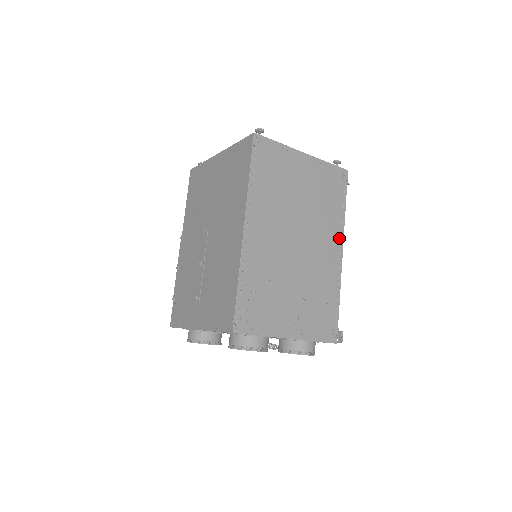
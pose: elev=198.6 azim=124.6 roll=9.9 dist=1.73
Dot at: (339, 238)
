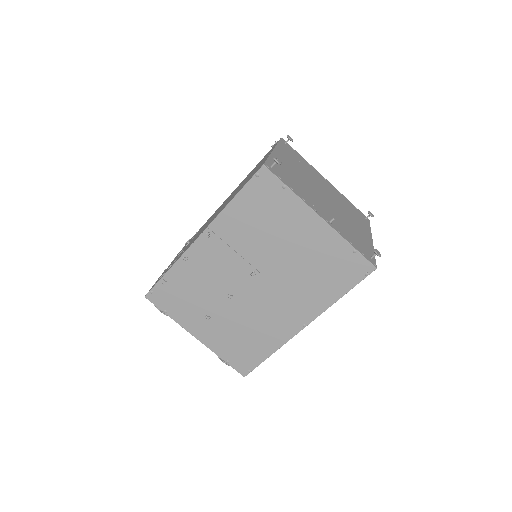
Dot at: occluded
